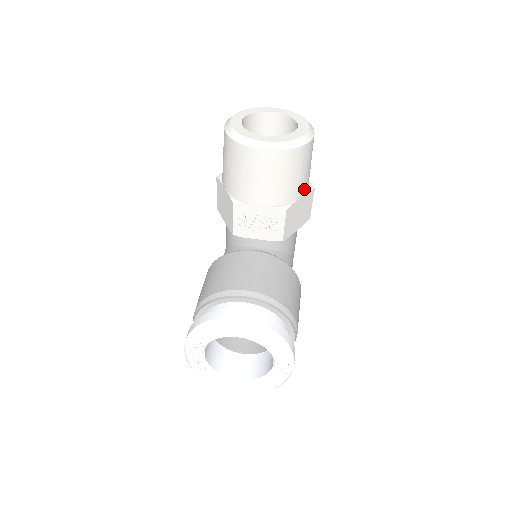
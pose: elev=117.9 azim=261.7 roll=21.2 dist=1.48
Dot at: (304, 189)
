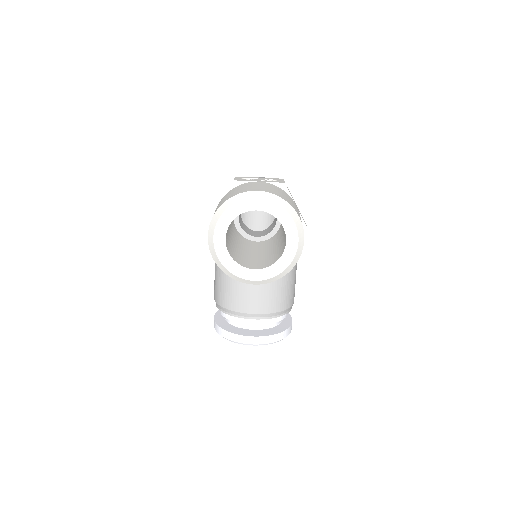
Dot at: occluded
